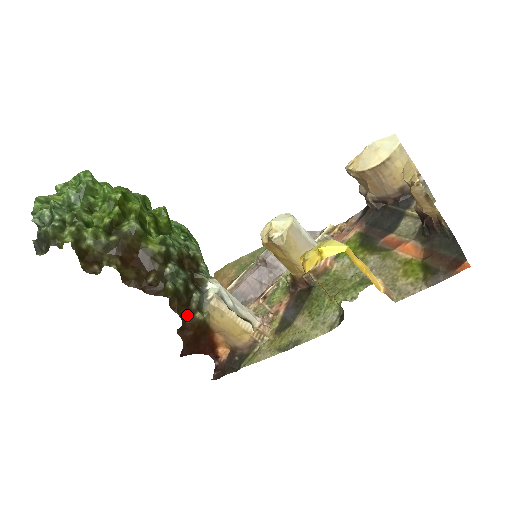
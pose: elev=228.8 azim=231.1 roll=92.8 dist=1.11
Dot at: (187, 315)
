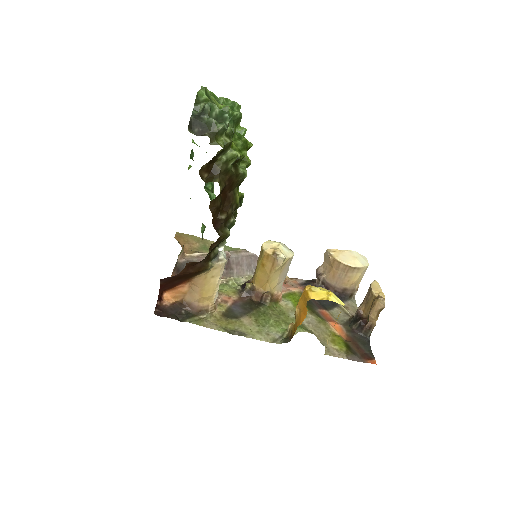
Dot at: (206, 258)
